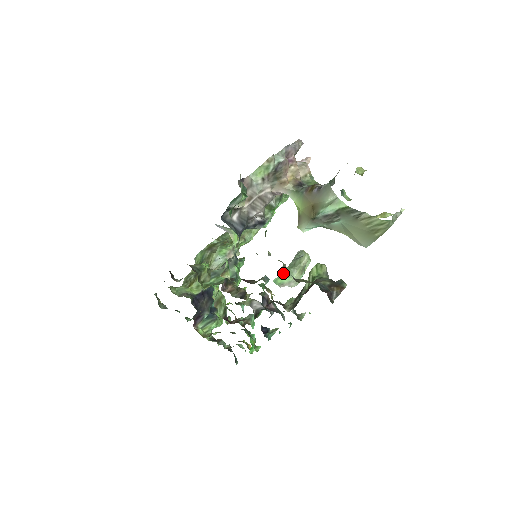
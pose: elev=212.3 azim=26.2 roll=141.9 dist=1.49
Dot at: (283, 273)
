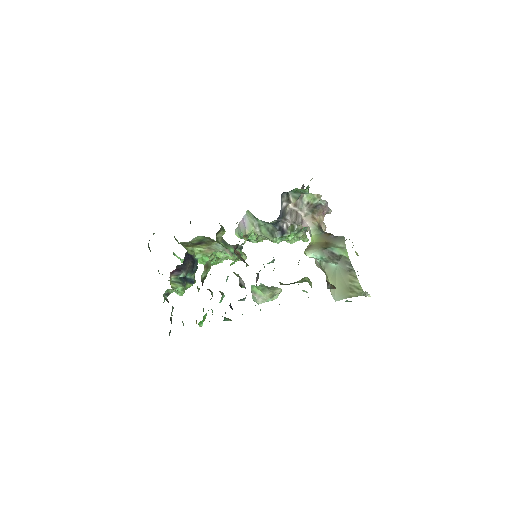
Dot at: (260, 286)
